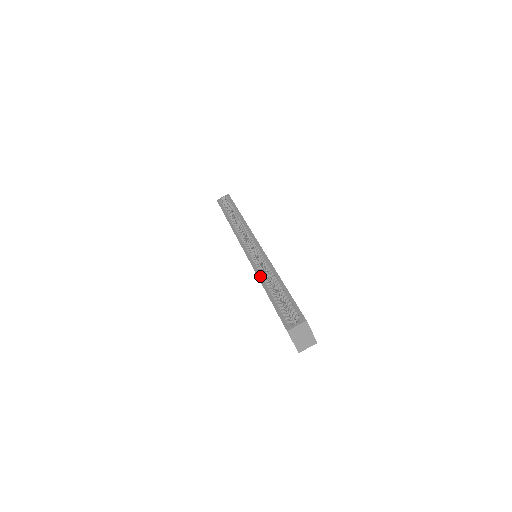
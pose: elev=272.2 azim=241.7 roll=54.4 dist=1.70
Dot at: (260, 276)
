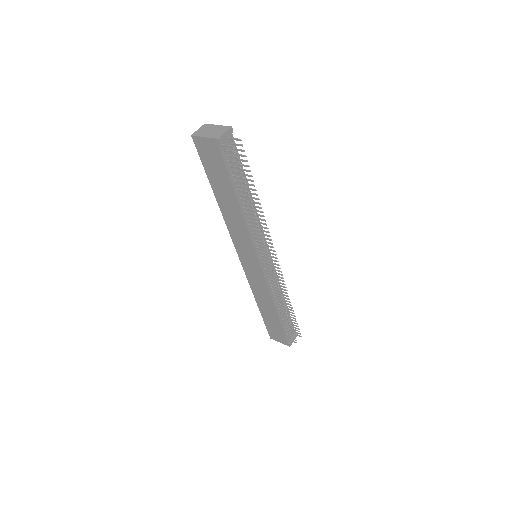
Dot at: (223, 213)
